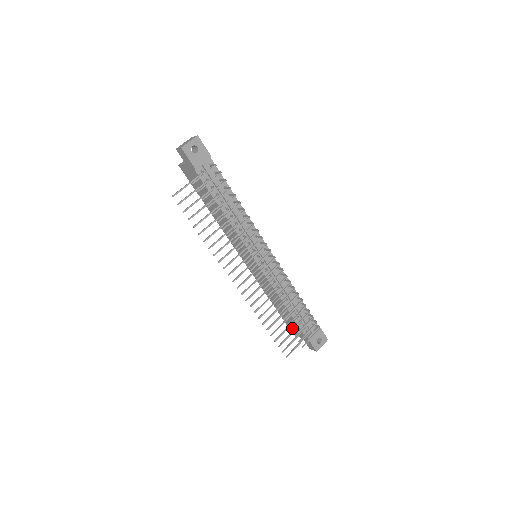
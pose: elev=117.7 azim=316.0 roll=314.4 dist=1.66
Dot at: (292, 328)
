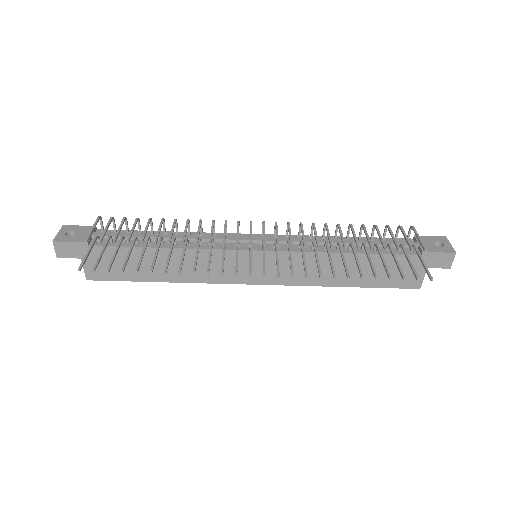
Dot at: occluded
